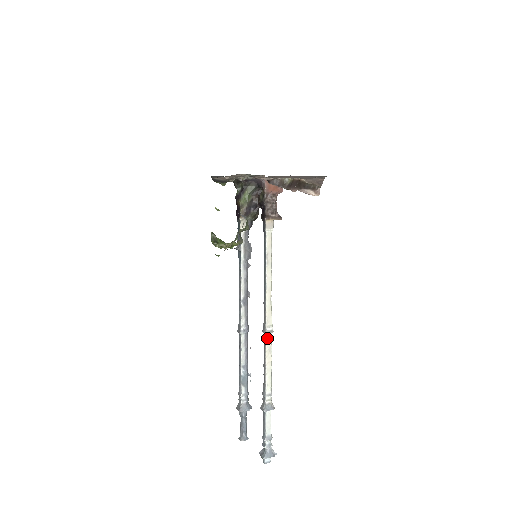
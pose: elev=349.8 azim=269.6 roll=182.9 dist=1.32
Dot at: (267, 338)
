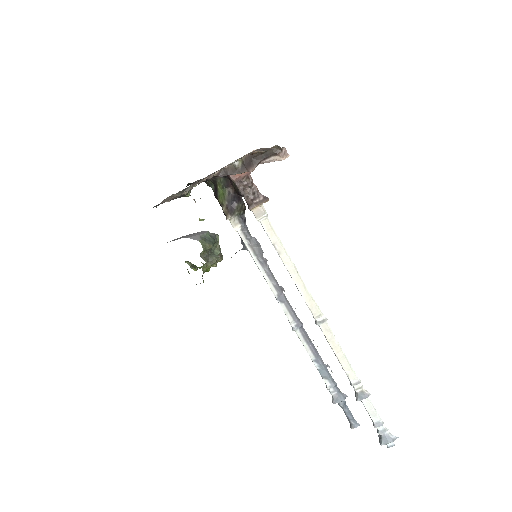
Dot at: (322, 329)
